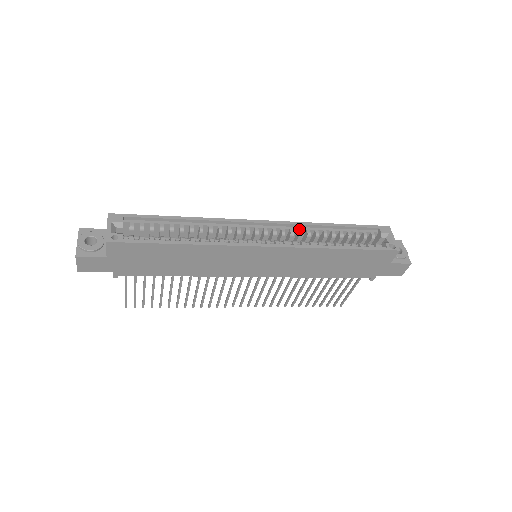
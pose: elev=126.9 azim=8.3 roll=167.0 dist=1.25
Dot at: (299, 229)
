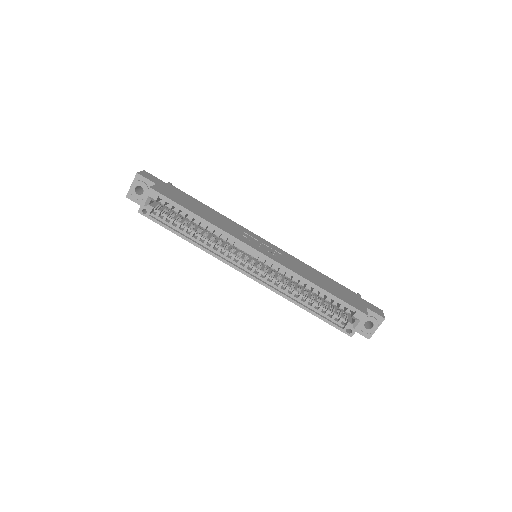
Dot at: (287, 273)
